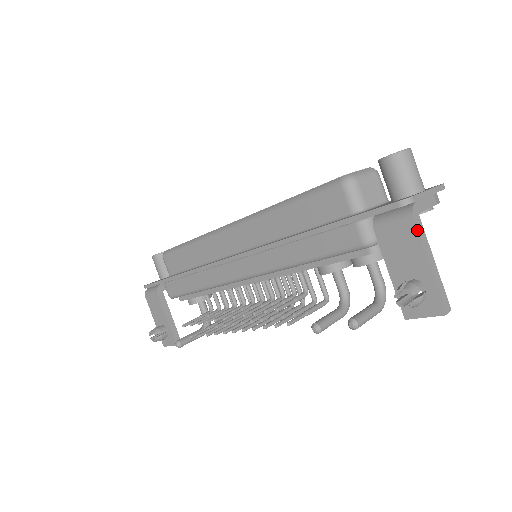
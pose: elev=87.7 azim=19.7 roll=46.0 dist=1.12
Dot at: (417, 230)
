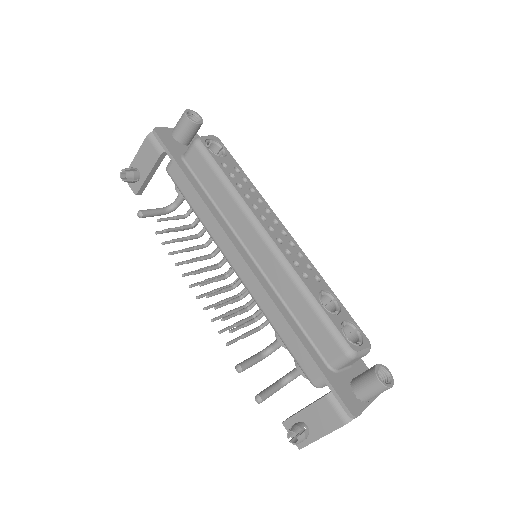
Dot at: occluded
